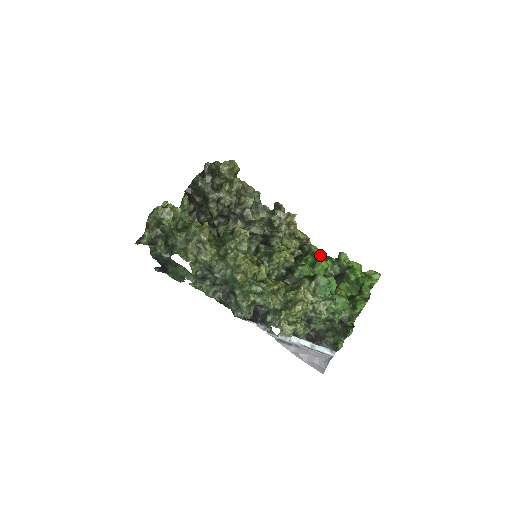
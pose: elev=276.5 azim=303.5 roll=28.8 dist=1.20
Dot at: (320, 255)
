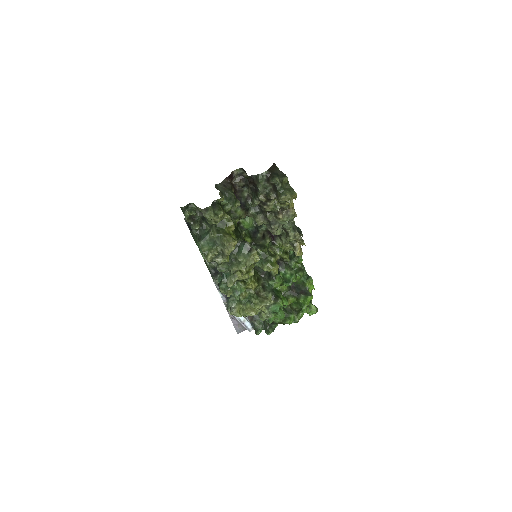
Dot at: (301, 263)
